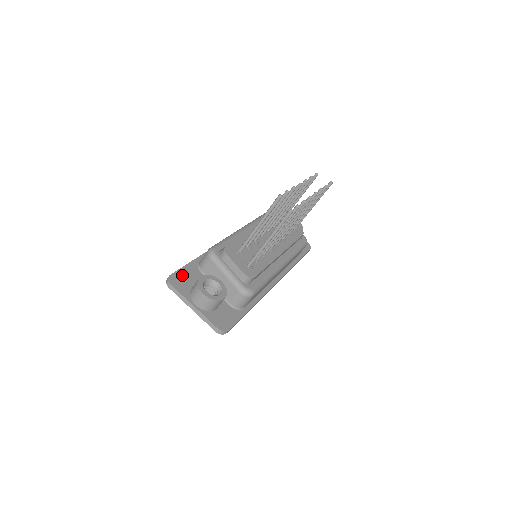
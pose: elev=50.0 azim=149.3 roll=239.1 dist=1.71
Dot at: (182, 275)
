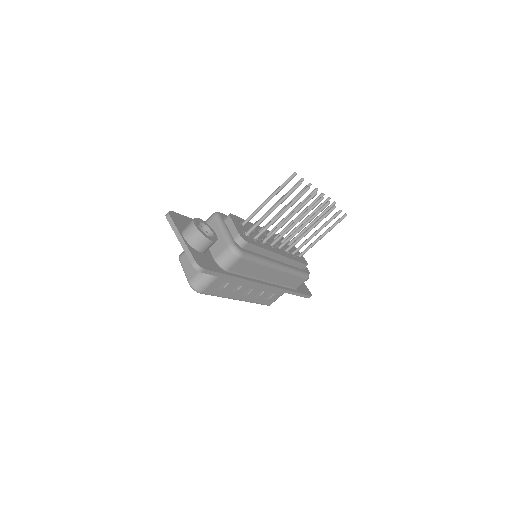
Dot at: (182, 218)
